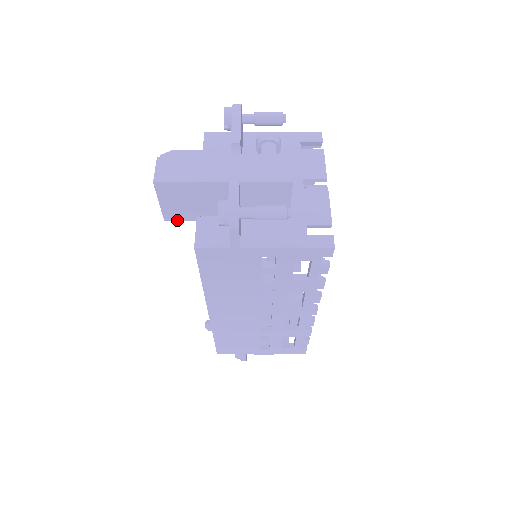
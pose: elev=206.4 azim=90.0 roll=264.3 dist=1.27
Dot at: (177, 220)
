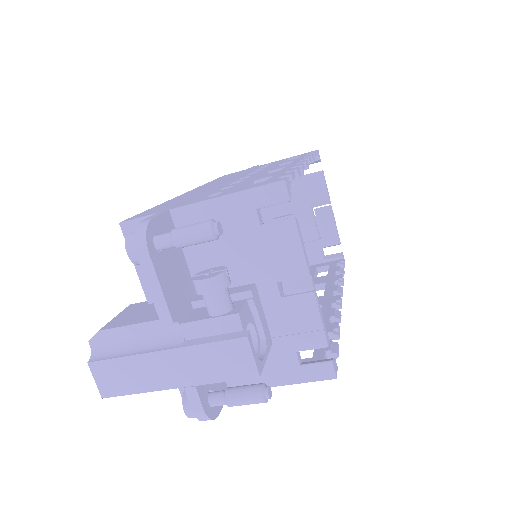
Dot at: occluded
